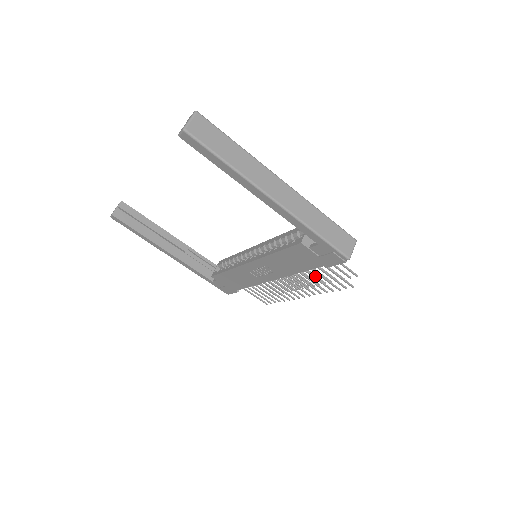
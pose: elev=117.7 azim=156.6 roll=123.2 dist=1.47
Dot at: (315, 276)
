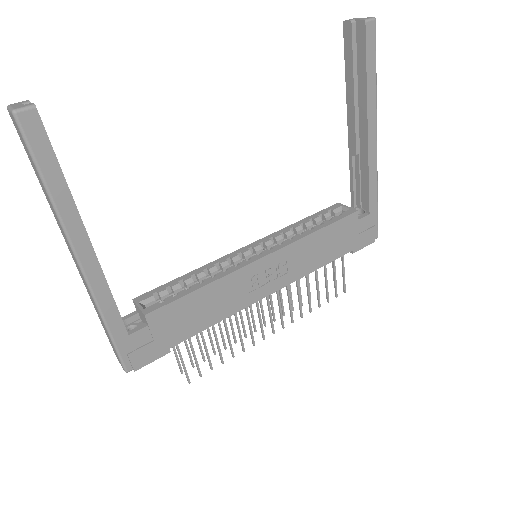
Dot at: occluded
